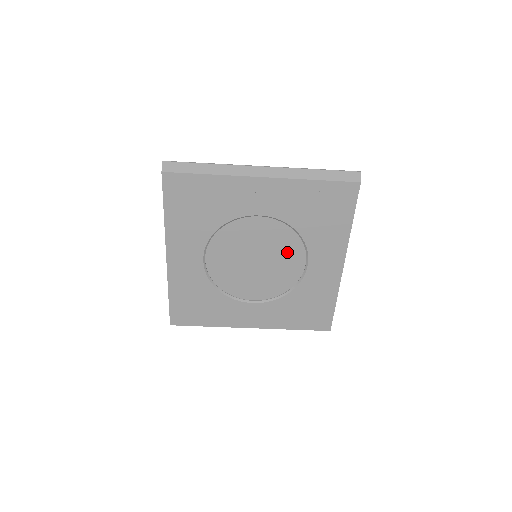
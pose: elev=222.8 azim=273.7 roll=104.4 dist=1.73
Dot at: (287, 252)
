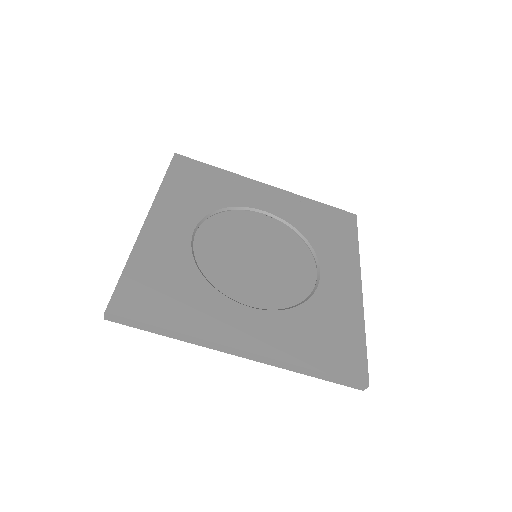
Dot at: (294, 257)
